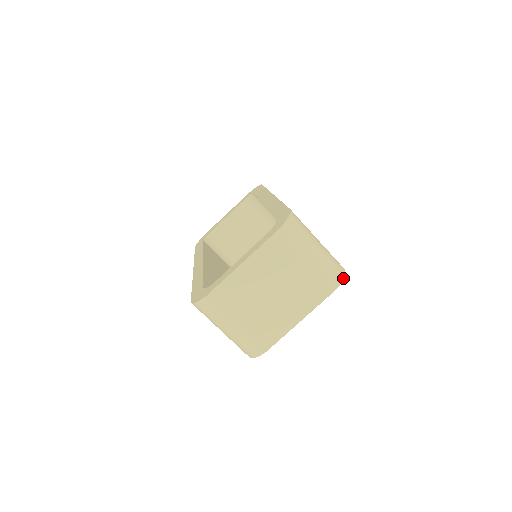
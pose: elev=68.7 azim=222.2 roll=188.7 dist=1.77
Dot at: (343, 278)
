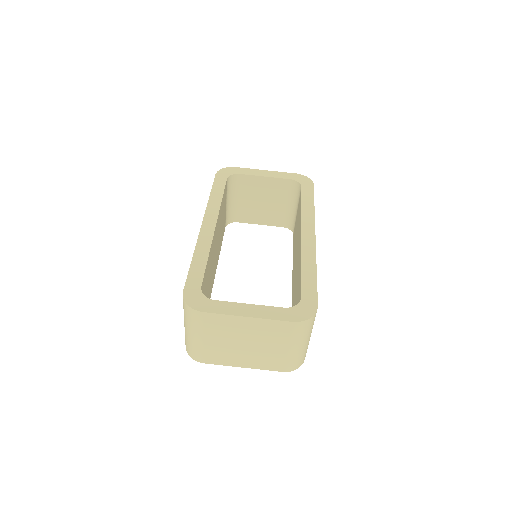
Dot at: occluded
